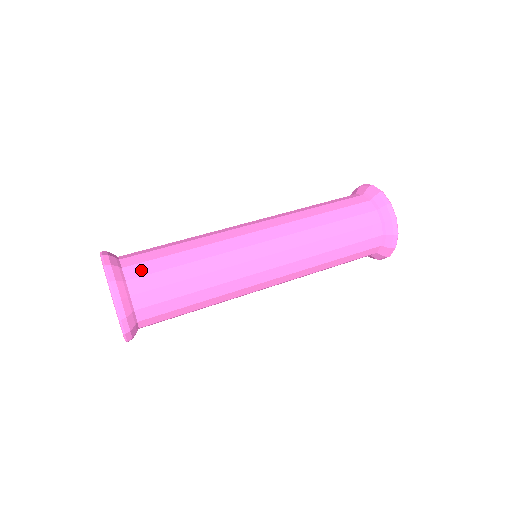
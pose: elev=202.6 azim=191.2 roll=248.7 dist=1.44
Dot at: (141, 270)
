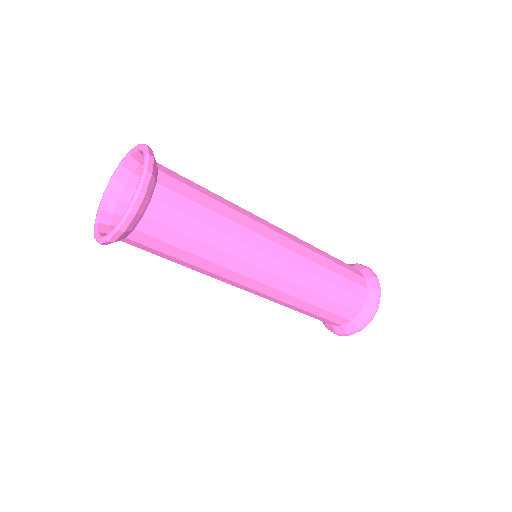
Dot at: (174, 175)
